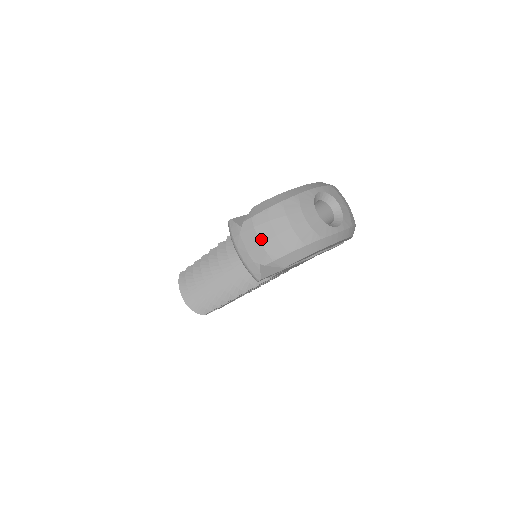
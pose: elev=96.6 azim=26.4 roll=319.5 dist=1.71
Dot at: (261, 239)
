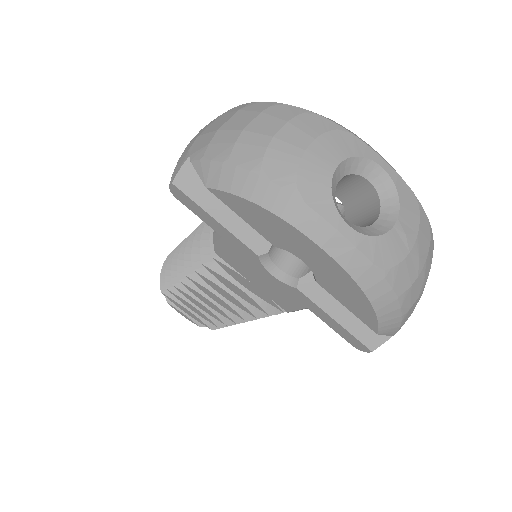
Dot at: (225, 124)
